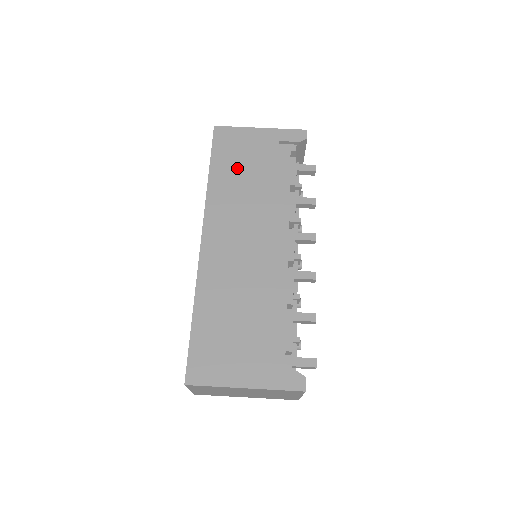
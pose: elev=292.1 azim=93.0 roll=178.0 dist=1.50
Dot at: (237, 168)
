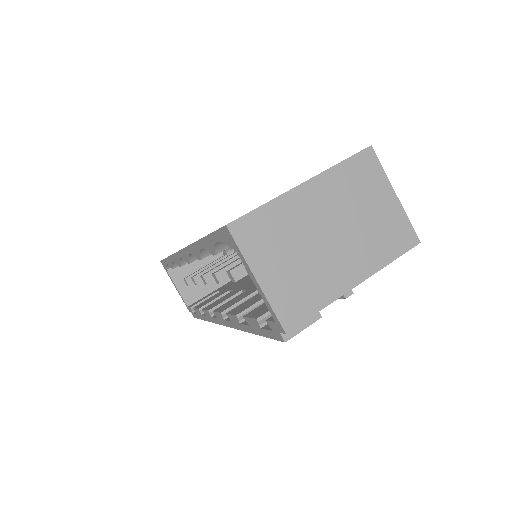
Dot at: occluded
